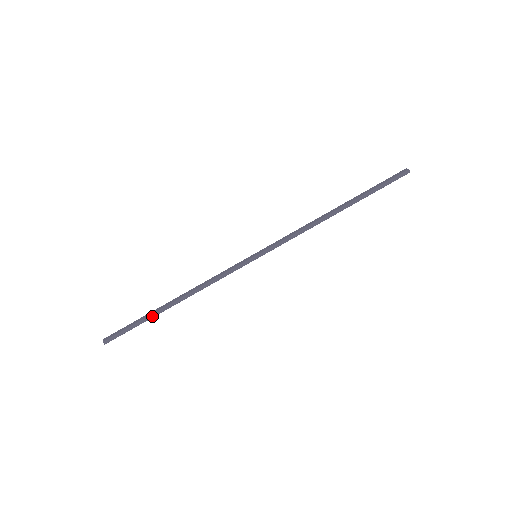
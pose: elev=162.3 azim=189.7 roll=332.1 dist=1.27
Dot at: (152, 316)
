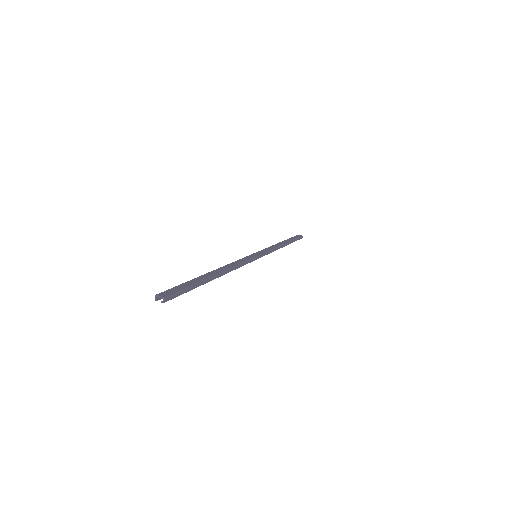
Dot at: (204, 282)
